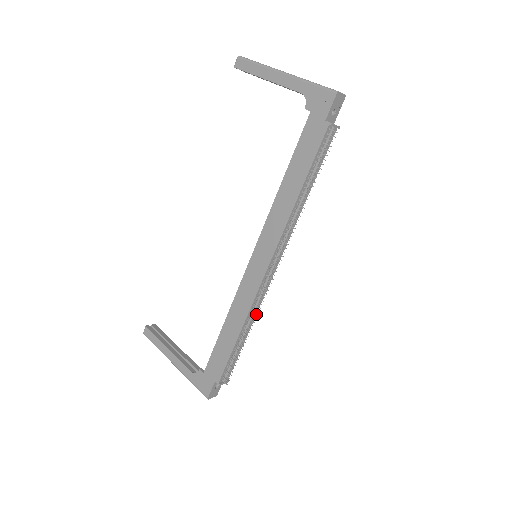
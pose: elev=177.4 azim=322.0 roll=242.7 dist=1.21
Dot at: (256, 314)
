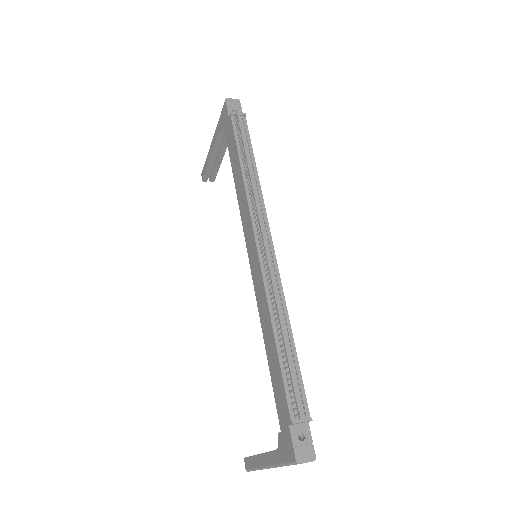
Dot at: (273, 296)
